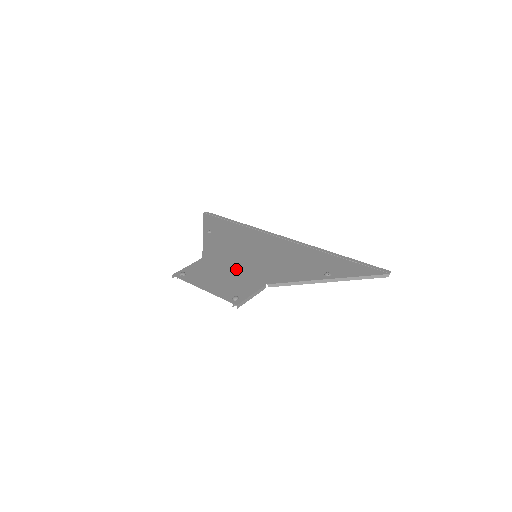
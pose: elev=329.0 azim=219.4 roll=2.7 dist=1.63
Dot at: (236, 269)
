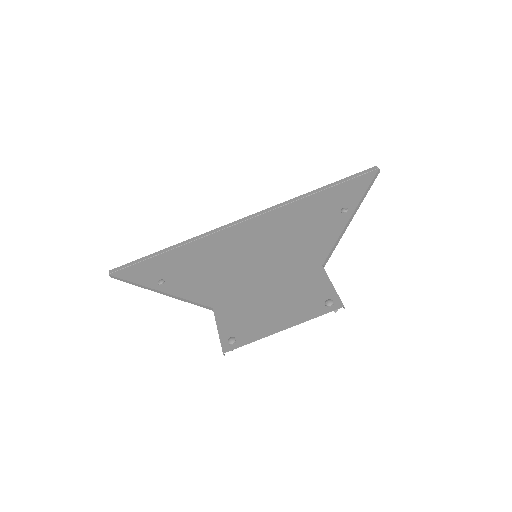
Dot at: (268, 283)
